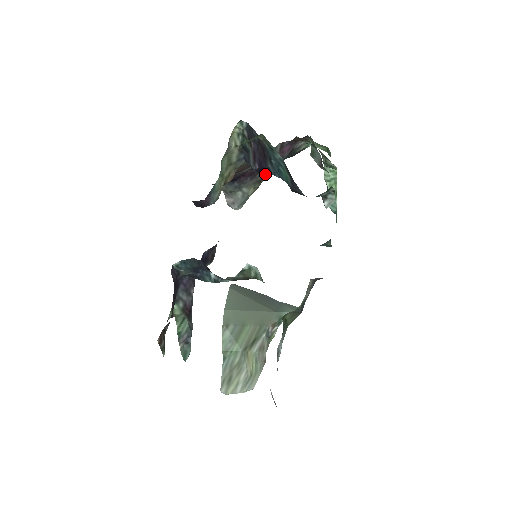
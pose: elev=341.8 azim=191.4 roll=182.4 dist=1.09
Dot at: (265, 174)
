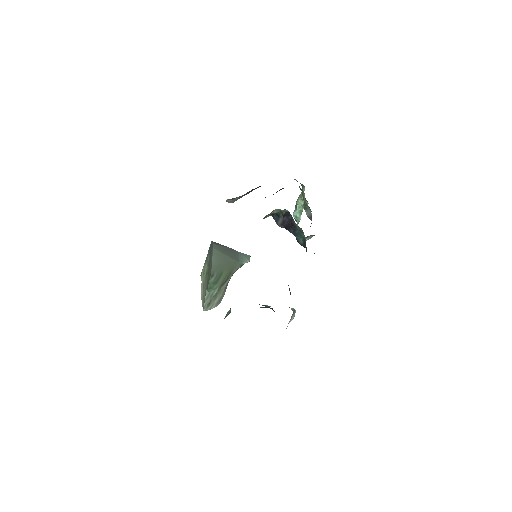
Dot at: occluded
